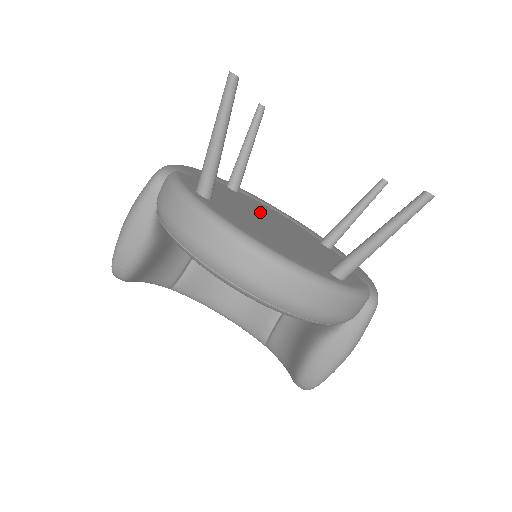
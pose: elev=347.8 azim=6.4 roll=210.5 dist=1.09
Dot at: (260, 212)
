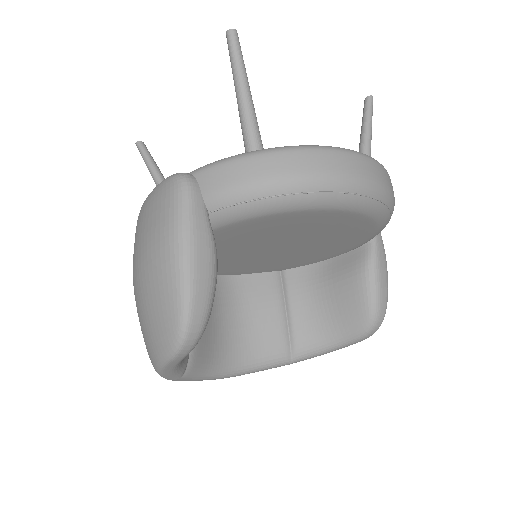
Dot at: occluded
